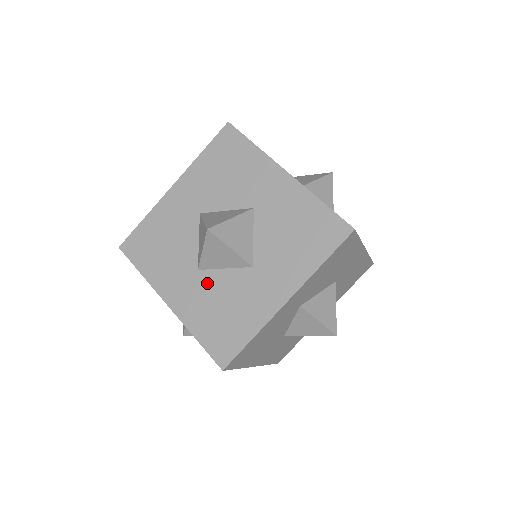
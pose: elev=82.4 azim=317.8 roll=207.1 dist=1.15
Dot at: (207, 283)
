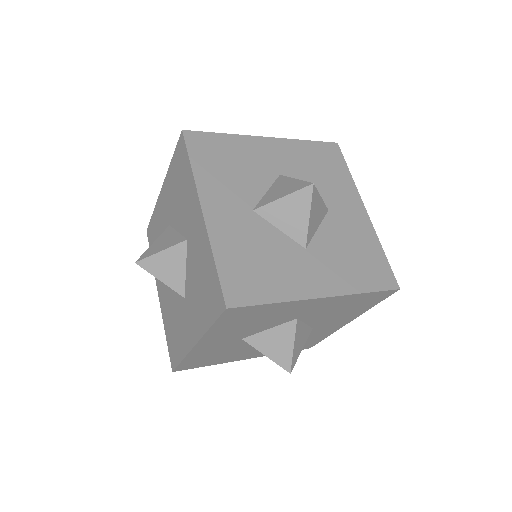
Dot at: (170, 294)
